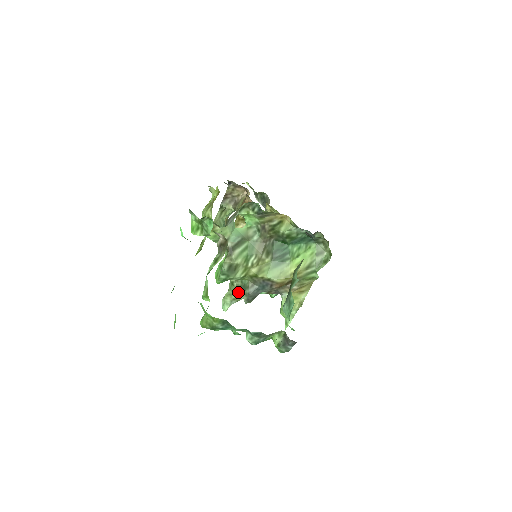
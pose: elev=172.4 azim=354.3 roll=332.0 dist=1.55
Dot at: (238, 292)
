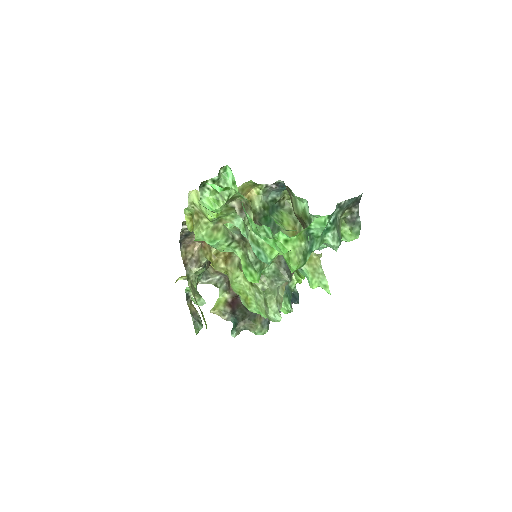
Dot at: (274, 291)
